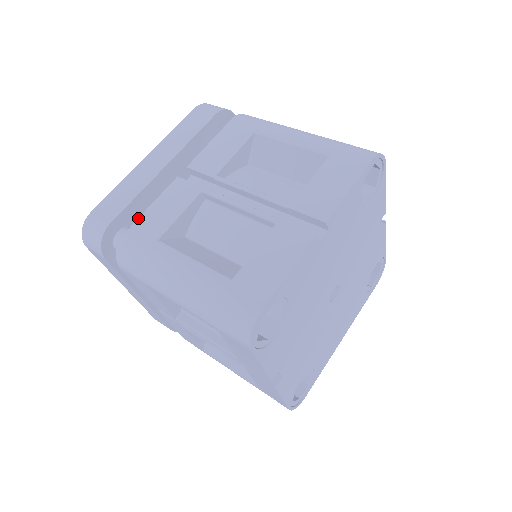
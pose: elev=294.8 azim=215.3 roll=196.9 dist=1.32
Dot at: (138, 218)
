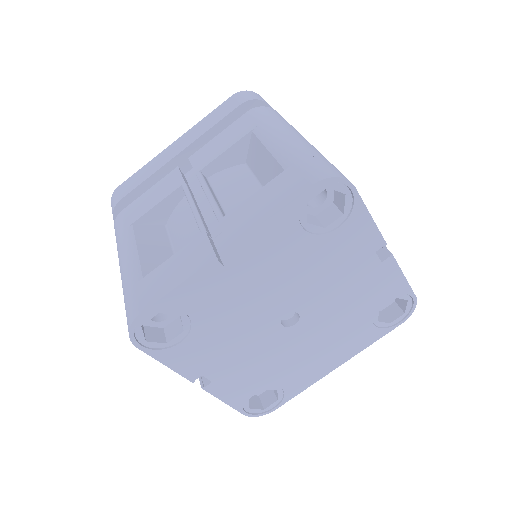
Dot at: (135, 200)
